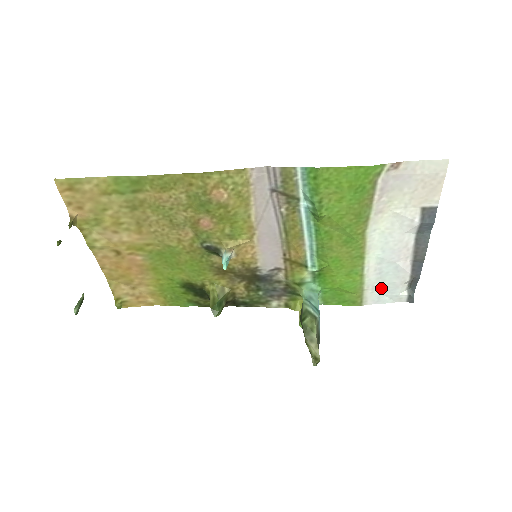
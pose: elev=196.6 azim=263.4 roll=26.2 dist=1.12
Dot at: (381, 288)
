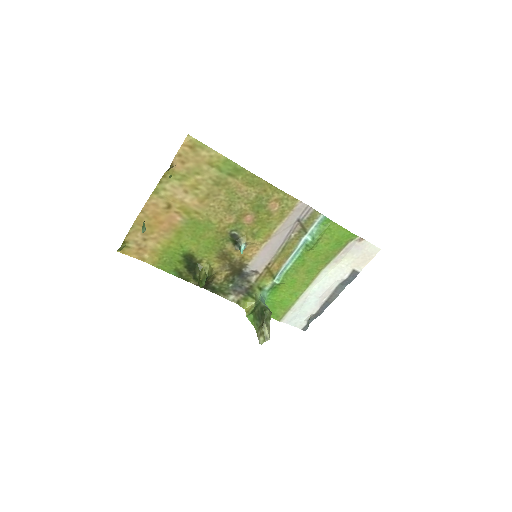
Dot at: (298, 313)
